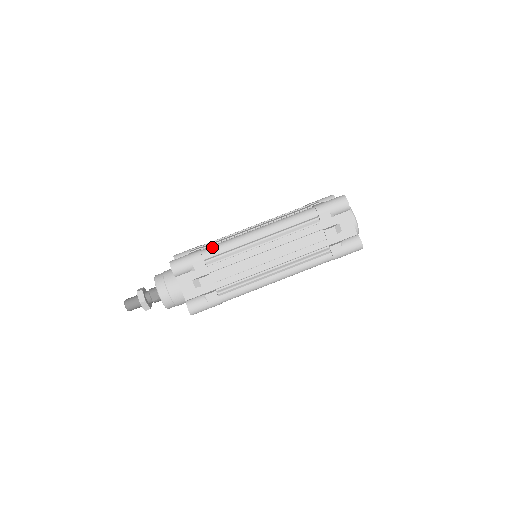
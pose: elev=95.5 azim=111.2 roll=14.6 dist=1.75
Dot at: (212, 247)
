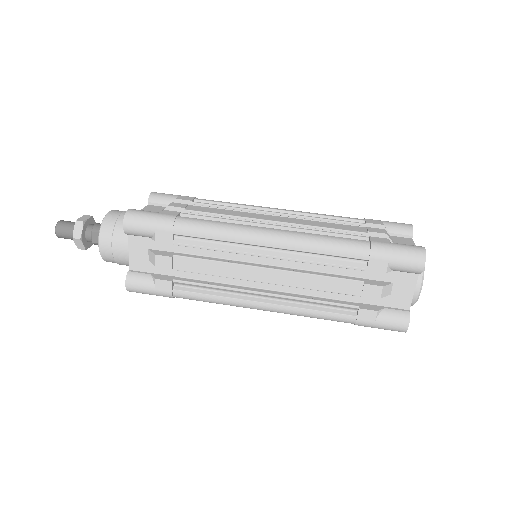
Dot at: (194, 222)
